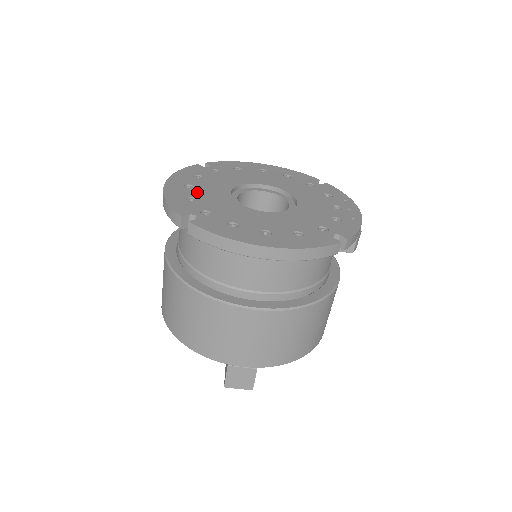
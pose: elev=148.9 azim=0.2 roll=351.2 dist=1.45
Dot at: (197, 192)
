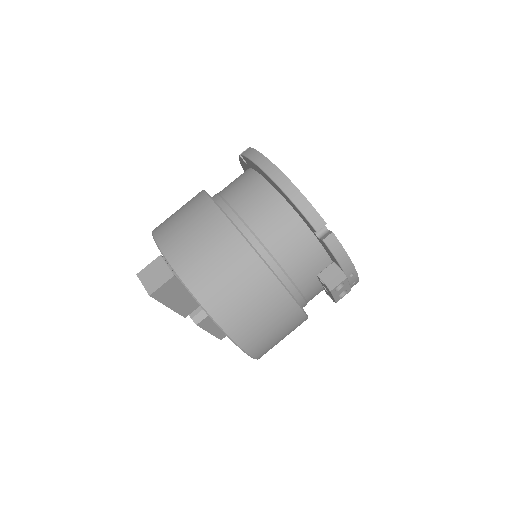
Dot at: occluded
